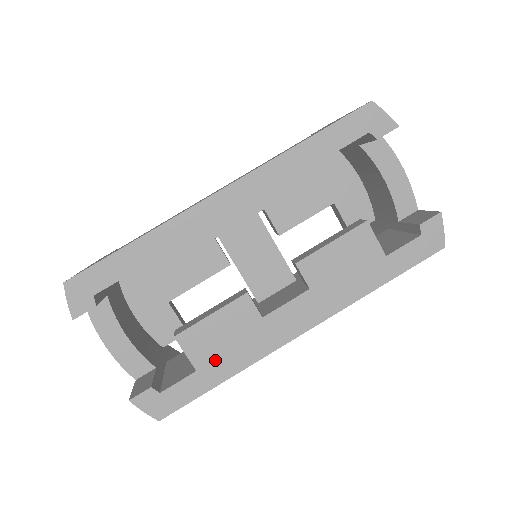
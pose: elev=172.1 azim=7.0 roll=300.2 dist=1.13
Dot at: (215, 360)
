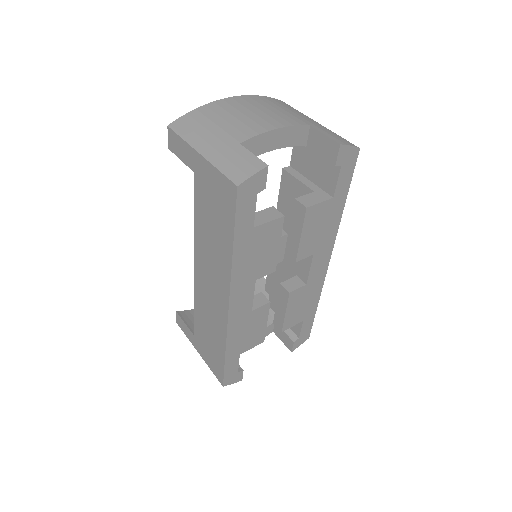
Dot at: (306, 311)
